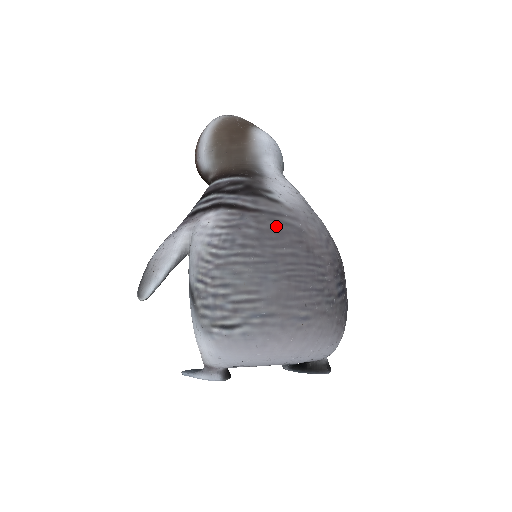
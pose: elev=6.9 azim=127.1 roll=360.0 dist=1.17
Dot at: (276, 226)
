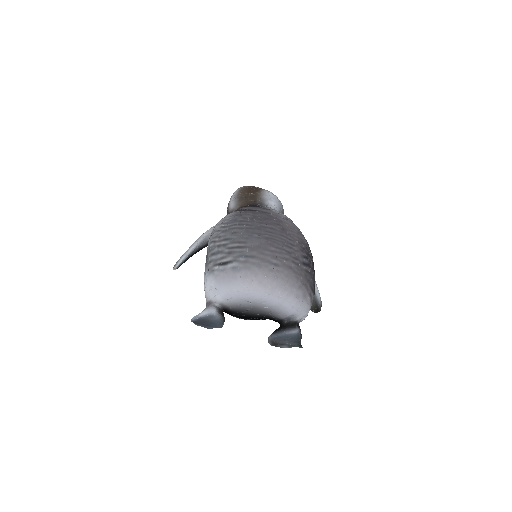
Dot at: (264, 216)
